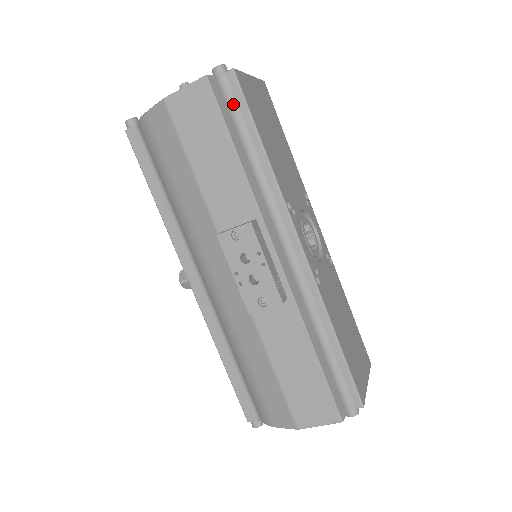
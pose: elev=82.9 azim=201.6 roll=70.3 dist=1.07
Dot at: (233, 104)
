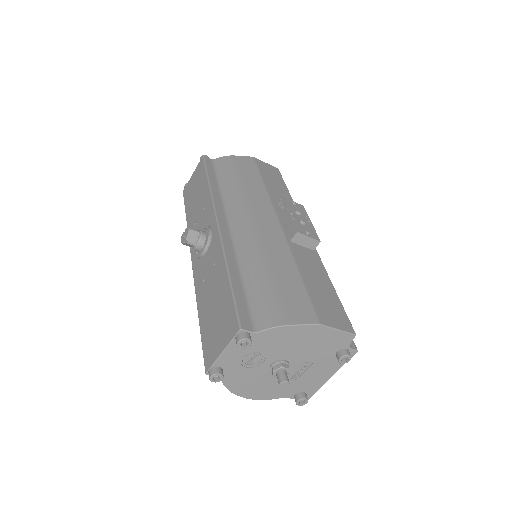
Dot at: occluded
